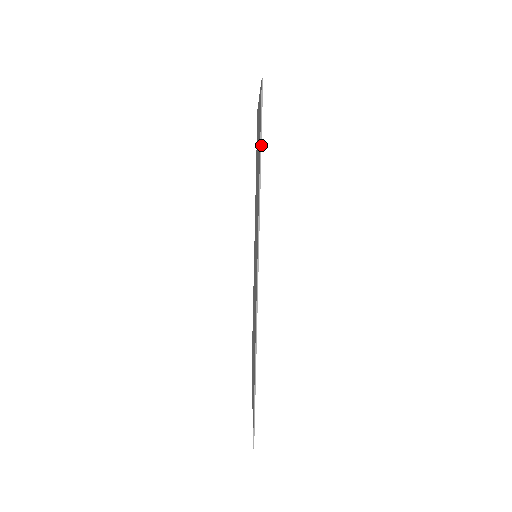
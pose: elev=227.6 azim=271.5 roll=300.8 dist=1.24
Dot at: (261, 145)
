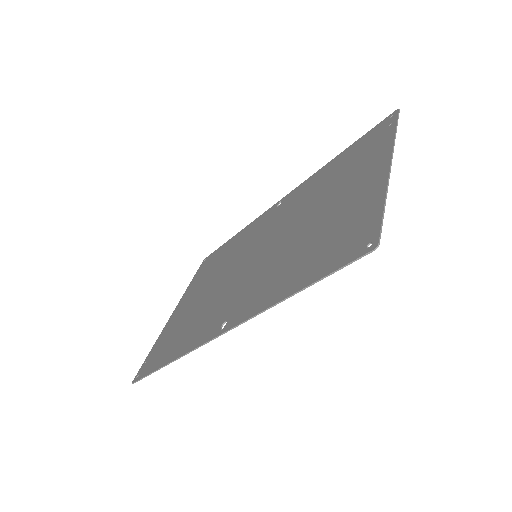
Dot at: occluded
